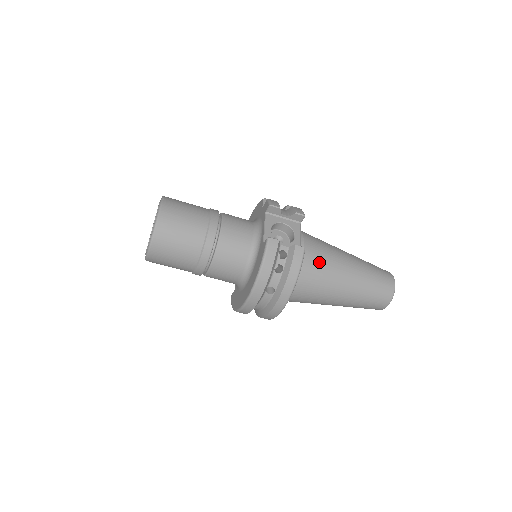
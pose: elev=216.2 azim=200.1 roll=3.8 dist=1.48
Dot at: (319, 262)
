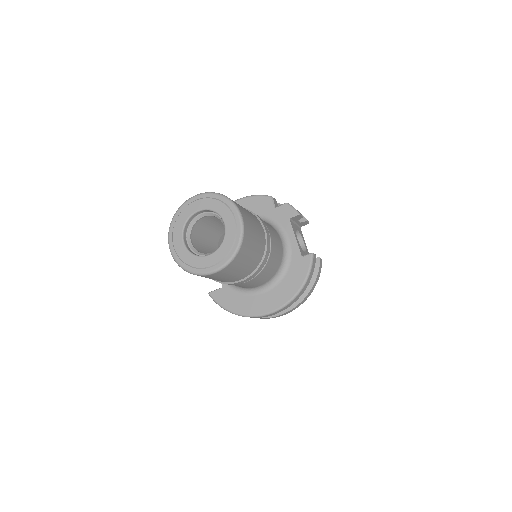
Dot at: occluded
